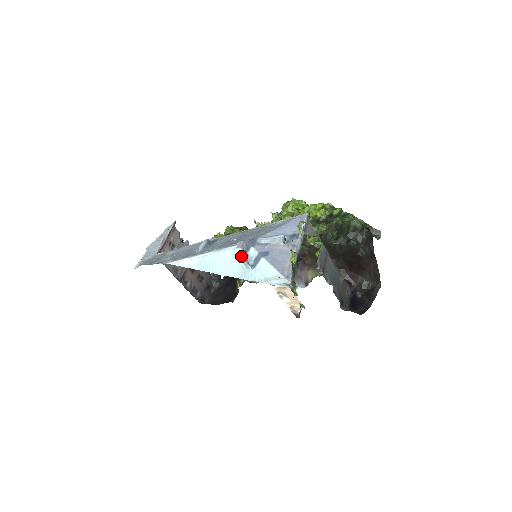
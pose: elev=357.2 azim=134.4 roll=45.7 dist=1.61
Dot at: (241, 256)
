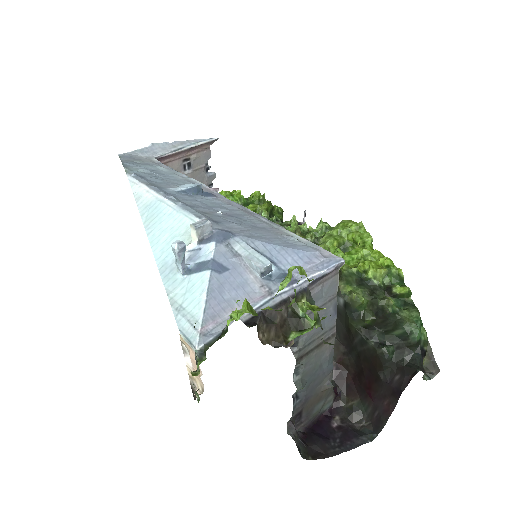
Dot at: (177, 242)
